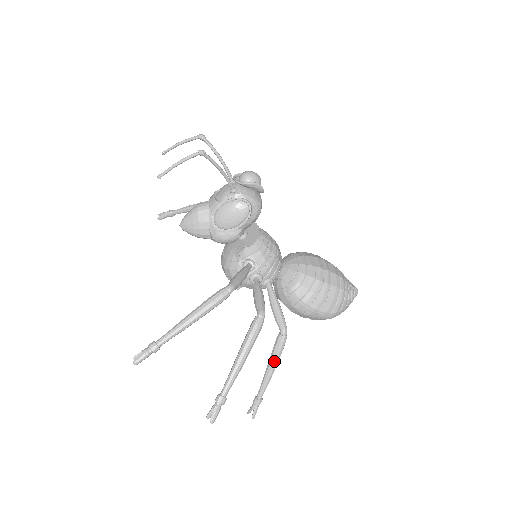
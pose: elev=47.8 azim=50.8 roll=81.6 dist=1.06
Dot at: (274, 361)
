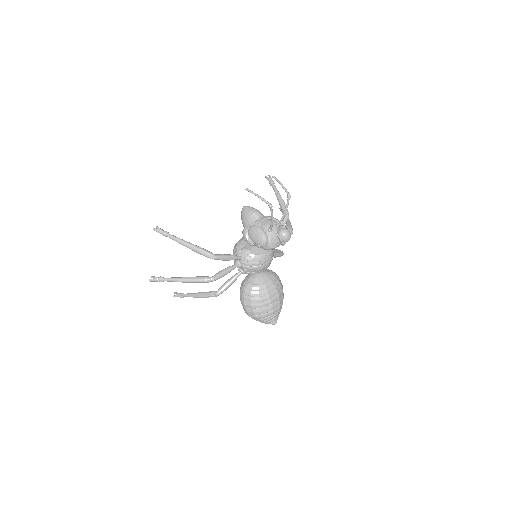
Dot at: (201, 295)
